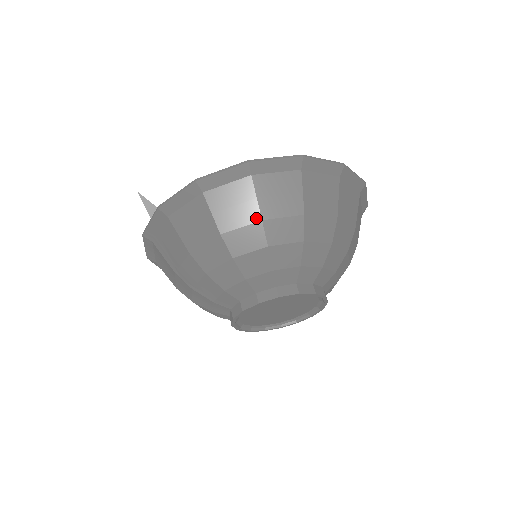
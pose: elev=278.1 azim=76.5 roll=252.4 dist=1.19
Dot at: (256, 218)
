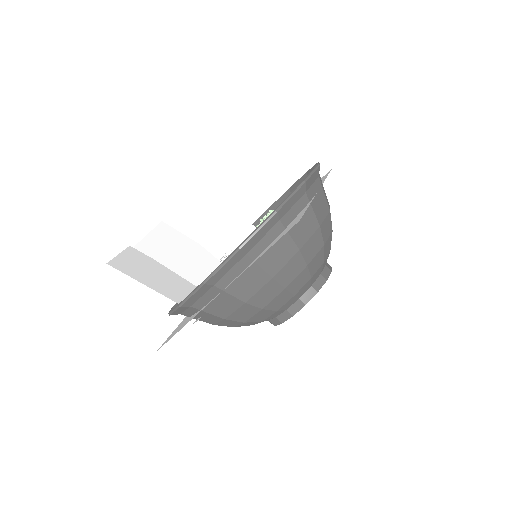
Dot at: (240, 304)
